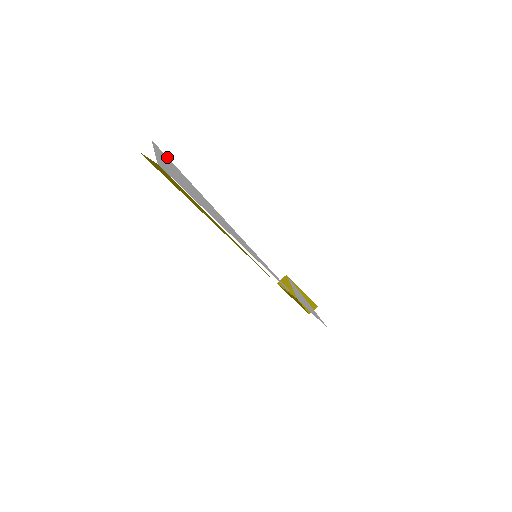
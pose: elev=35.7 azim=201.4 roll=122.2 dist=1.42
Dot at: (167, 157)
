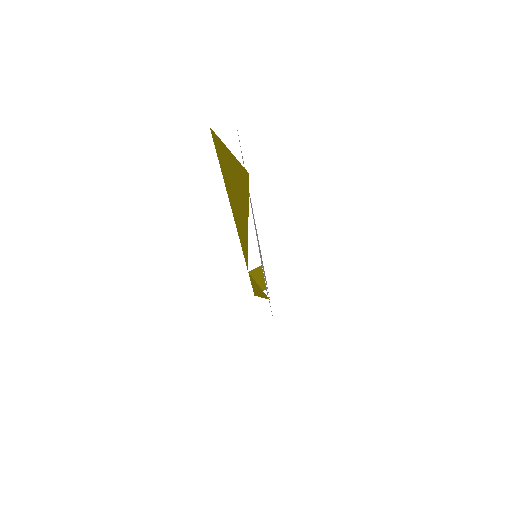
Dot at: occluded
